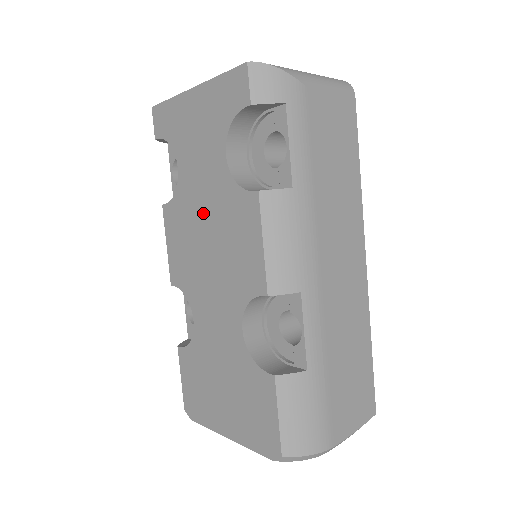
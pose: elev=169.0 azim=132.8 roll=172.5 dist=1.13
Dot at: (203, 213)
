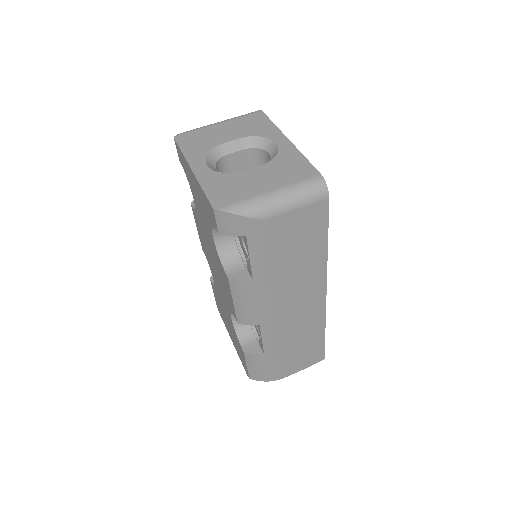
Dot at: (208, 243)
